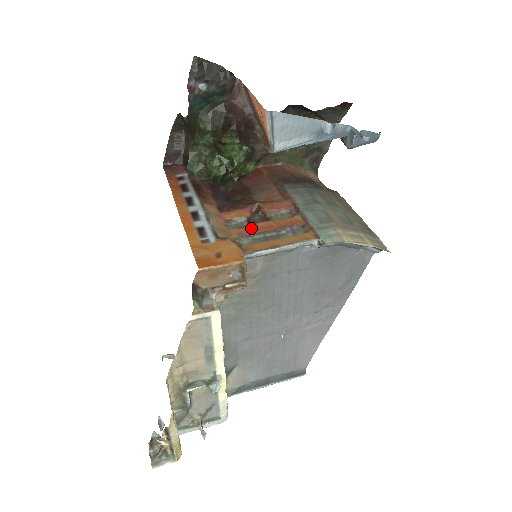
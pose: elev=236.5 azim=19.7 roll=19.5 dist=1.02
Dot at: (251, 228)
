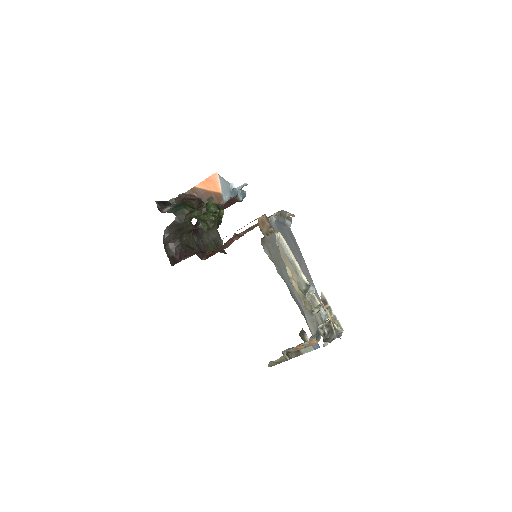
Dot at: occluded
